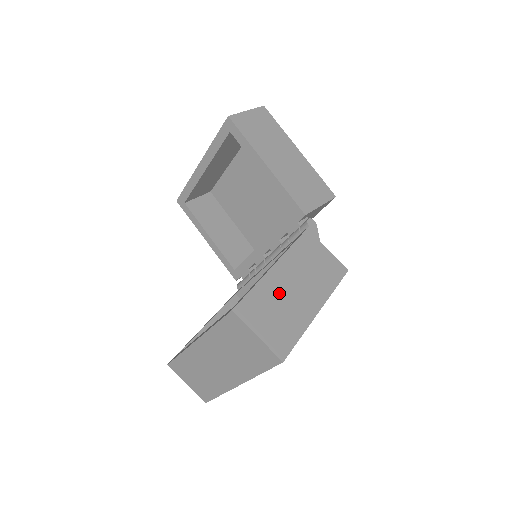
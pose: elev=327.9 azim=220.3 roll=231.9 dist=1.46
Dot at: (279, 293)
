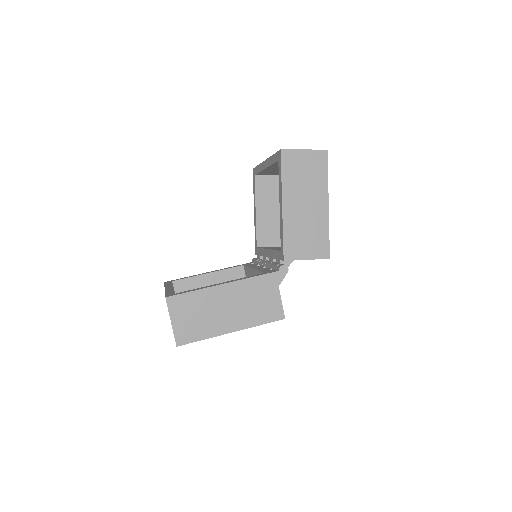
Dot at: (210, 305)
